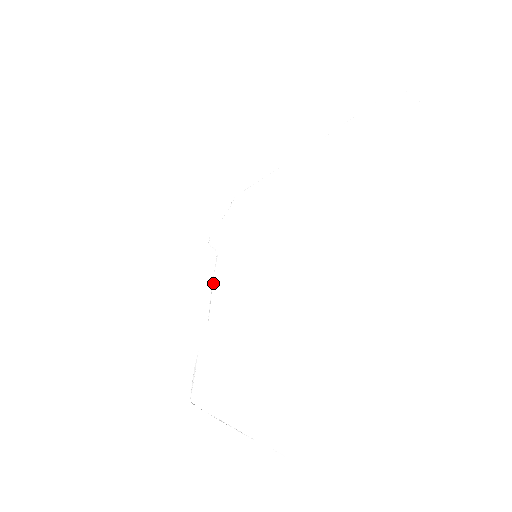
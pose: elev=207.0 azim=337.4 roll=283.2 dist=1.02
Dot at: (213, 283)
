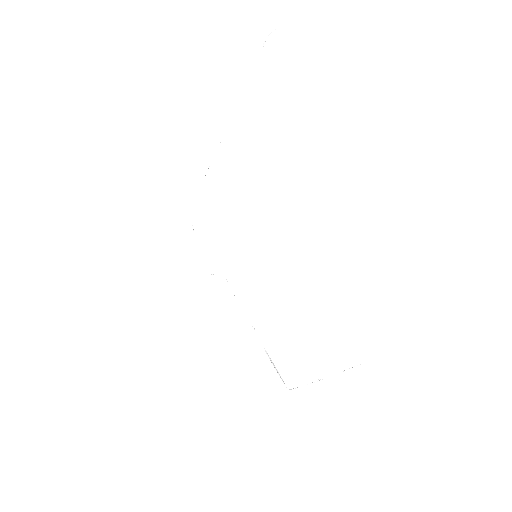
Dot at: (239, 302)
